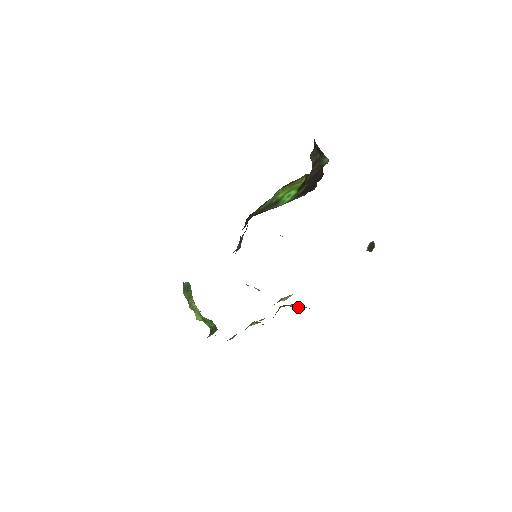
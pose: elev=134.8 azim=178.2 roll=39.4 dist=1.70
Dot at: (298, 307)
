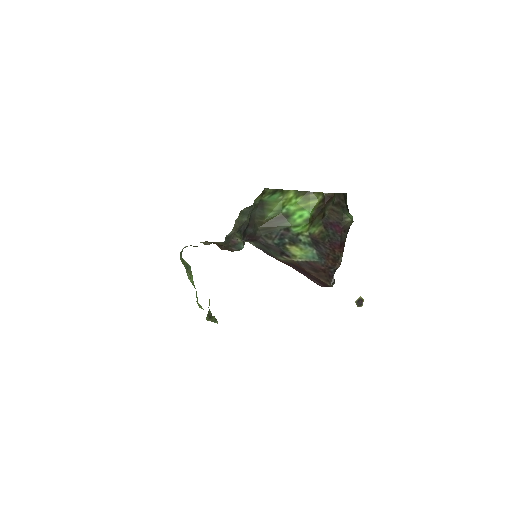
Dot at: occluded
